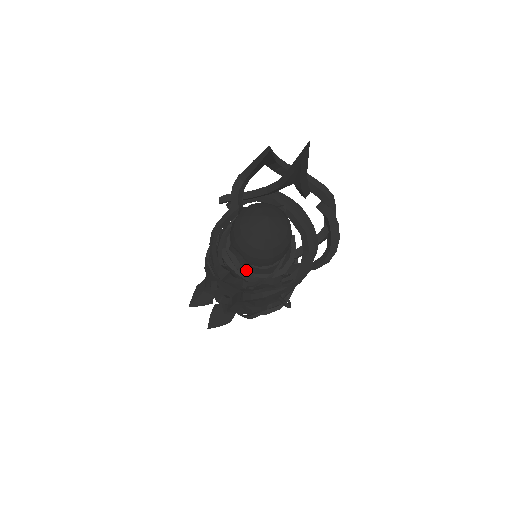
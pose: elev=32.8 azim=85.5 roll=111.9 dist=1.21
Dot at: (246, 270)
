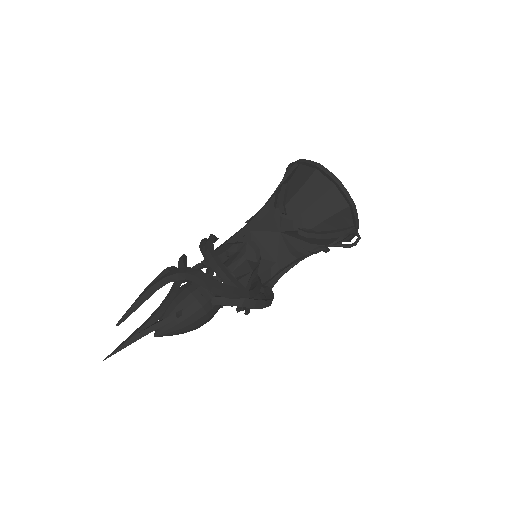
Dot at: occluded
